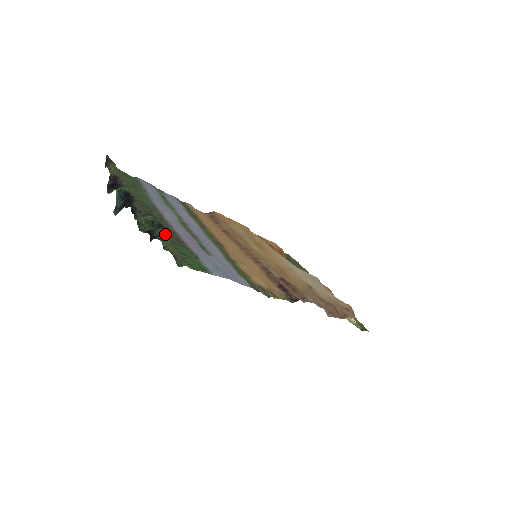
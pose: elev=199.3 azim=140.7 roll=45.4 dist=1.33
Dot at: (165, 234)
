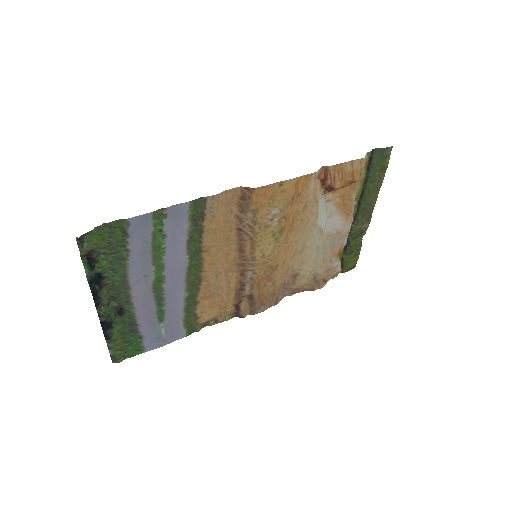
Dot at: (119, 326)
